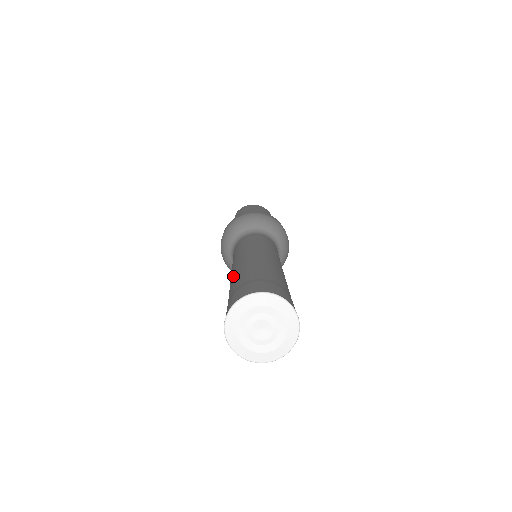
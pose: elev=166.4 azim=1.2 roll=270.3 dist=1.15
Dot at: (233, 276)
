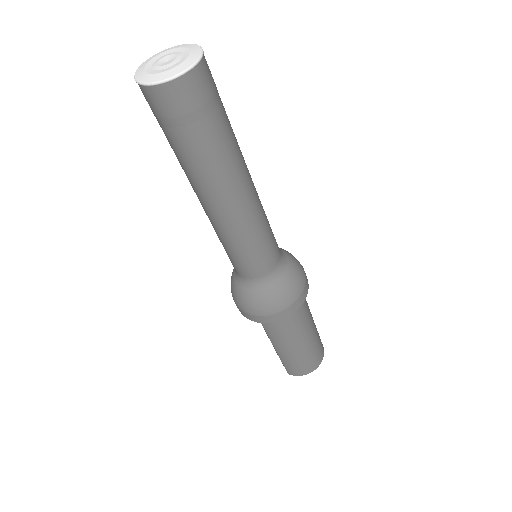
Dot at: occluded
